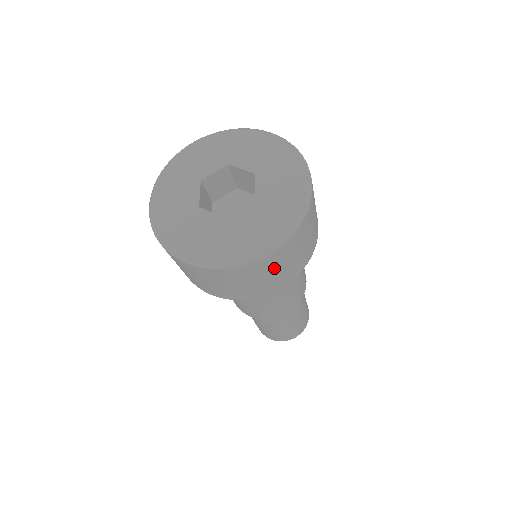
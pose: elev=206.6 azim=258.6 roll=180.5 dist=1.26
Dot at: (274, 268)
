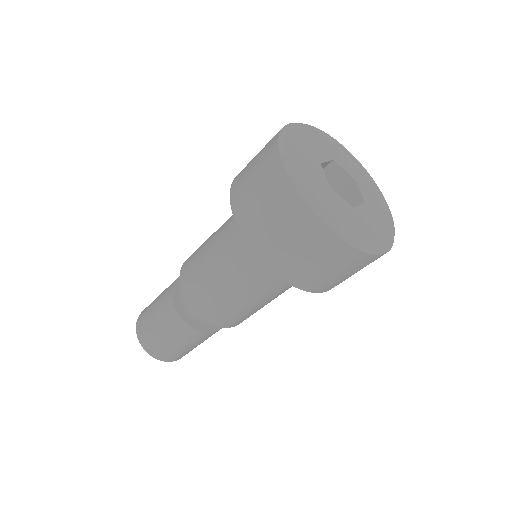
Dot at: occluded
